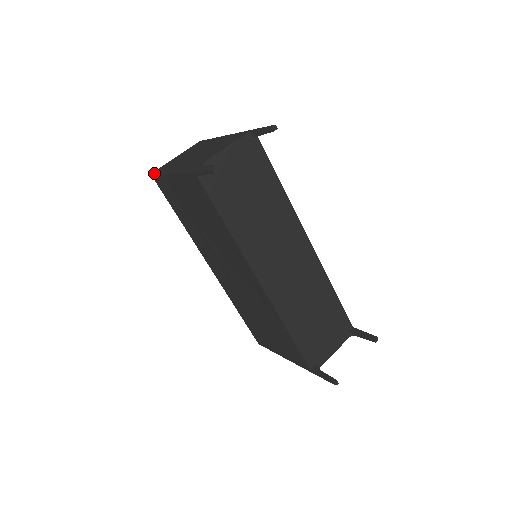
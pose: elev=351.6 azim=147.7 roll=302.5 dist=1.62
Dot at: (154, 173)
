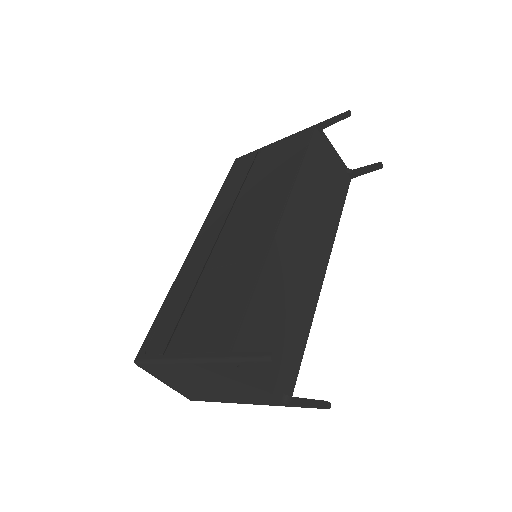
Dot at: (242, 156)
